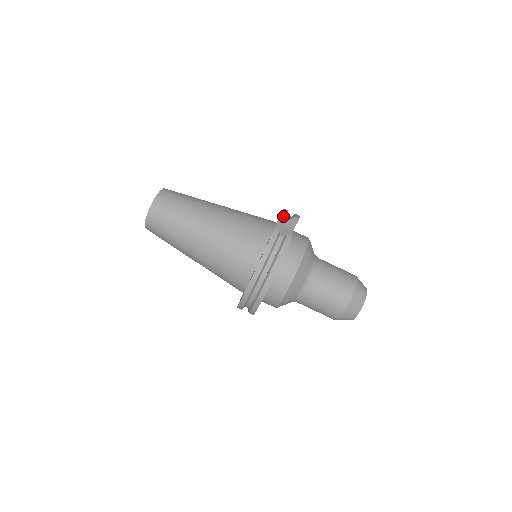
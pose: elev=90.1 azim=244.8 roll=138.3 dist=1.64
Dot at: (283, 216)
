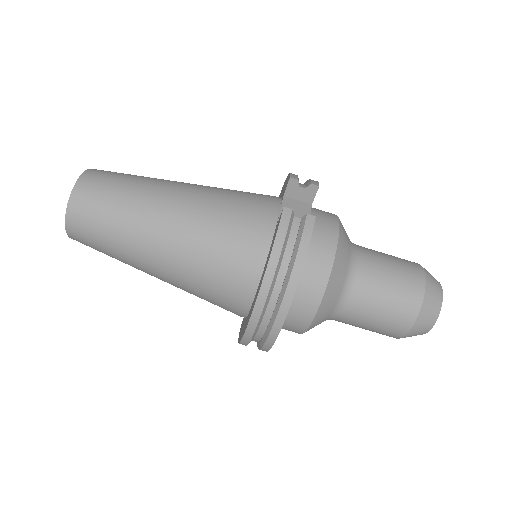
Dot at: (292, 185)
